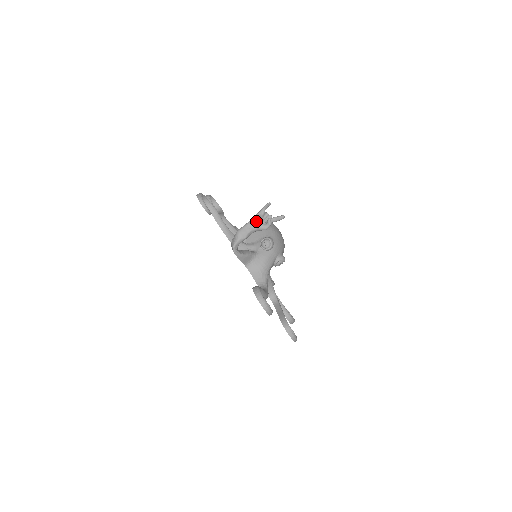
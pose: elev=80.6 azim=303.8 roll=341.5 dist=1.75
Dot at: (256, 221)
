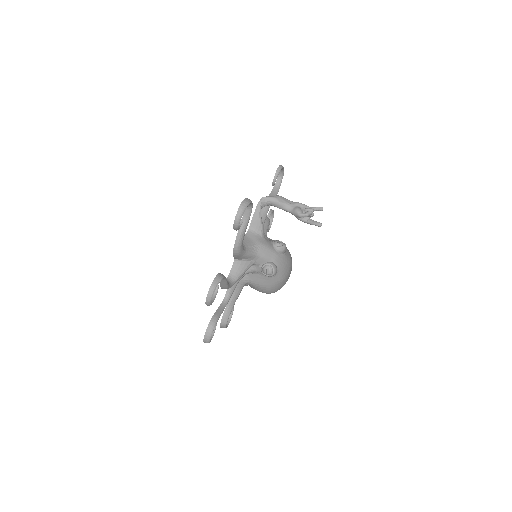
Dot at: (300, 205)
